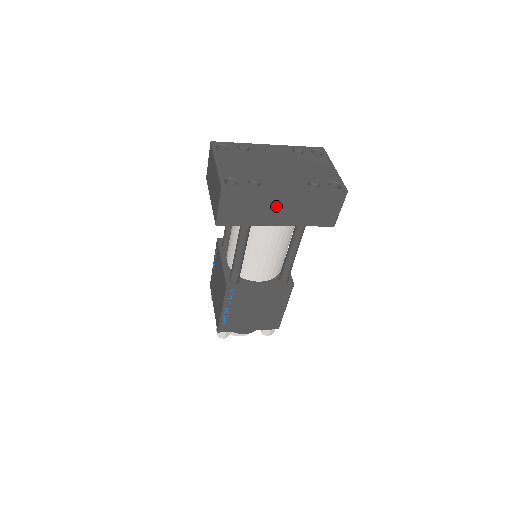
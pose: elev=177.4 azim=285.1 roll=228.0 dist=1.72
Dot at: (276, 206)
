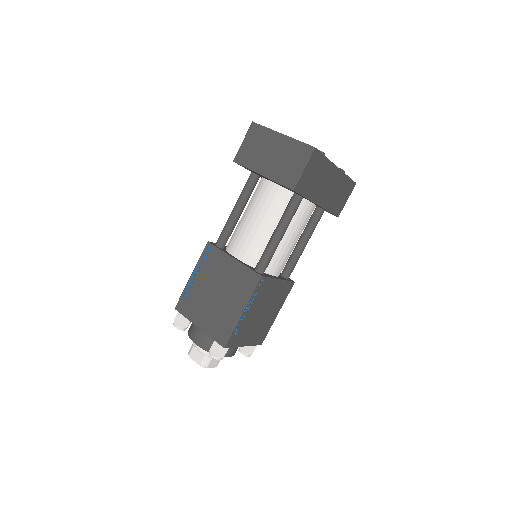
Dot at: (327, 182)
